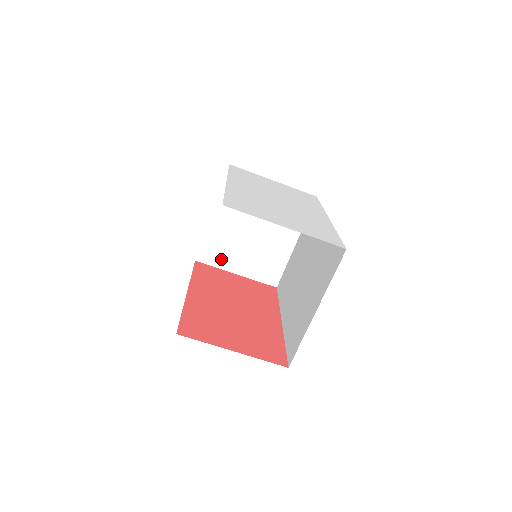
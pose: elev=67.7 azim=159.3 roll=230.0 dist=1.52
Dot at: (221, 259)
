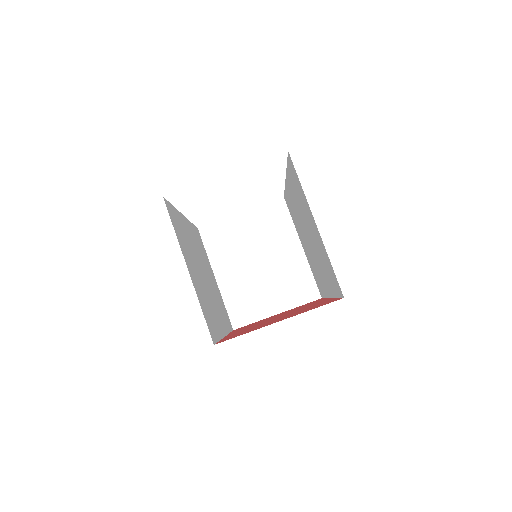
Dot at: (253, 311)
